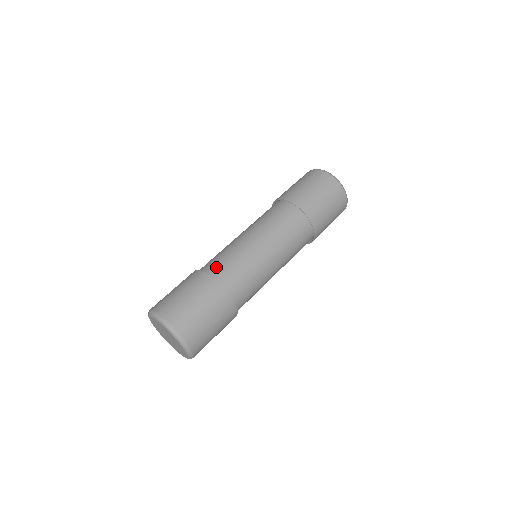
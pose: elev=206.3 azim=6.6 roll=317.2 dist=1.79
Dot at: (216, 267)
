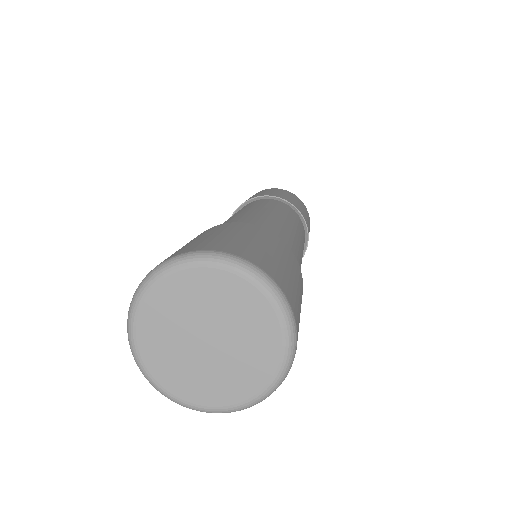
Dot at: occluded
